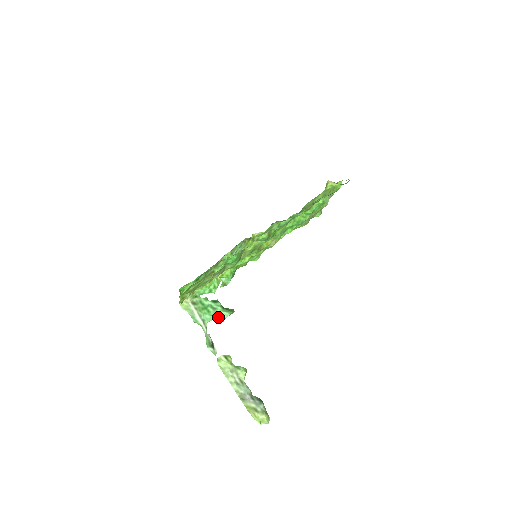
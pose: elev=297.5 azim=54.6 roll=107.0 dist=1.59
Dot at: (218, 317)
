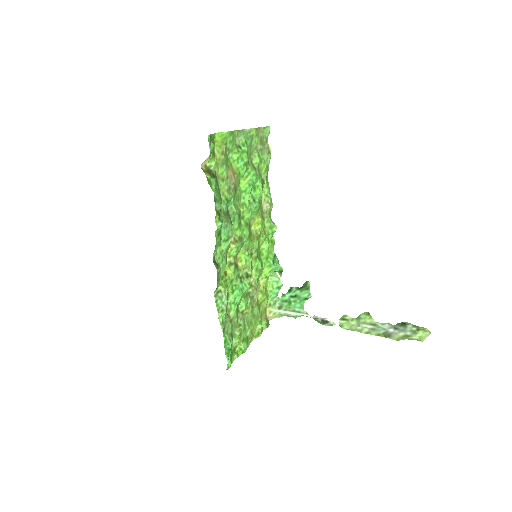
Dot at: (304, 299)
